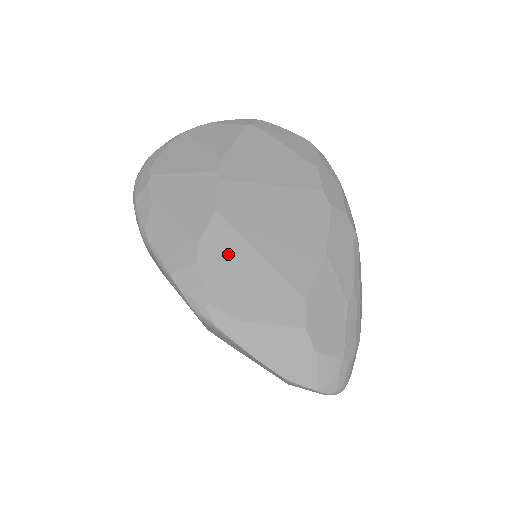
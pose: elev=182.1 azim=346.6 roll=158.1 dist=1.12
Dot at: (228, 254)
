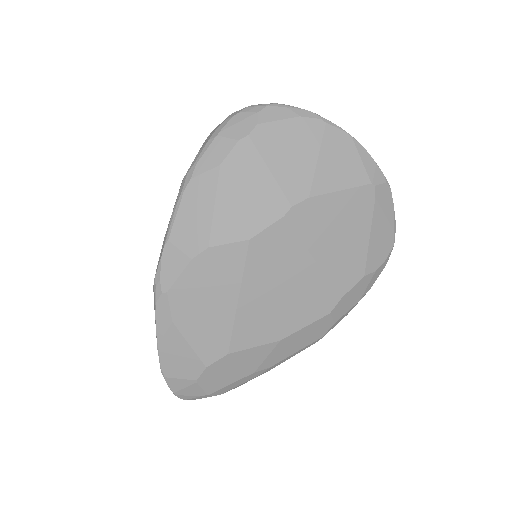
Dot at: (218, 277)
